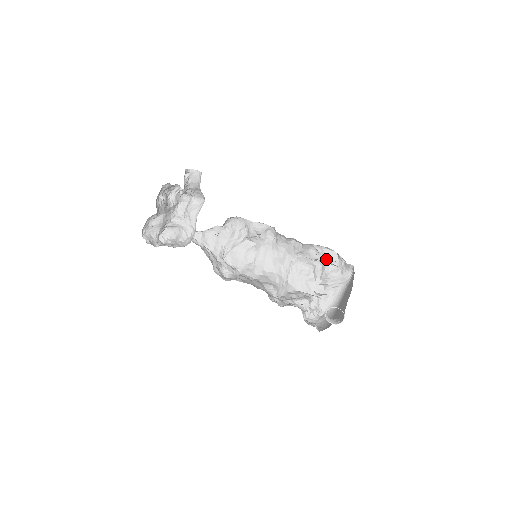
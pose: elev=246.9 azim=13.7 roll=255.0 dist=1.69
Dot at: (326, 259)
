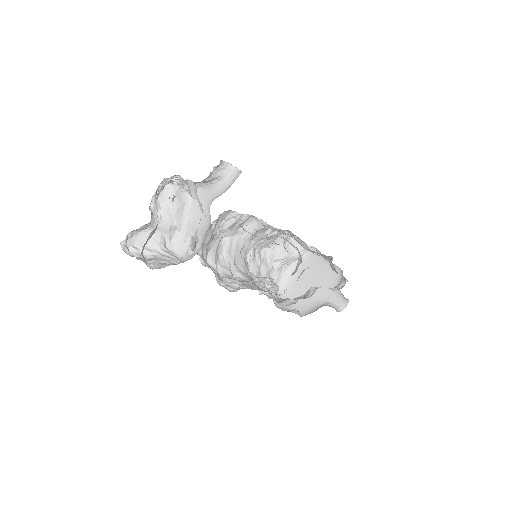
Dot at: (282, 241)
